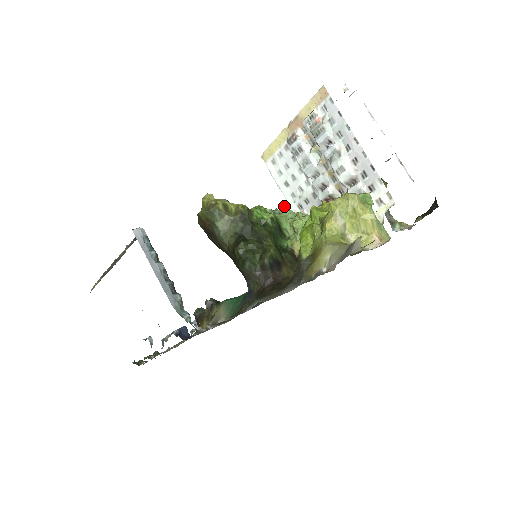
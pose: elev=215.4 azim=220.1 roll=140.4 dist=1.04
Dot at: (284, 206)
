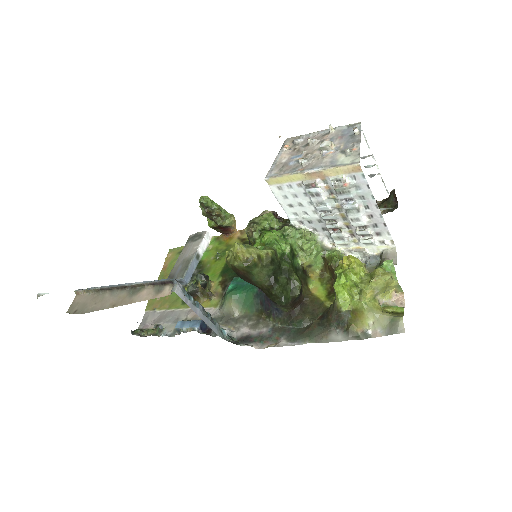
Dot at: (291, 228)
